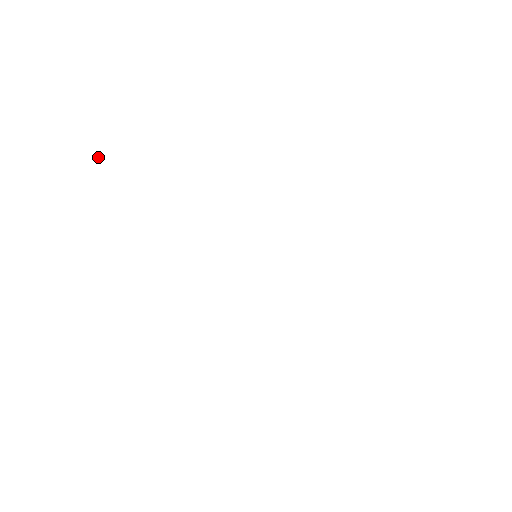
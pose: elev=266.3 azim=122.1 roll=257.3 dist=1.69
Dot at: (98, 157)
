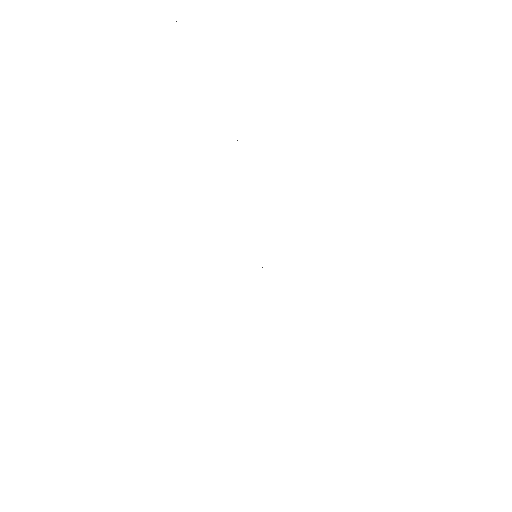
Dot at: occluded
